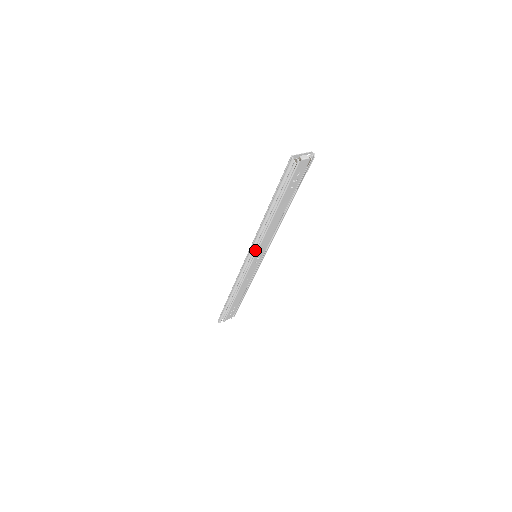
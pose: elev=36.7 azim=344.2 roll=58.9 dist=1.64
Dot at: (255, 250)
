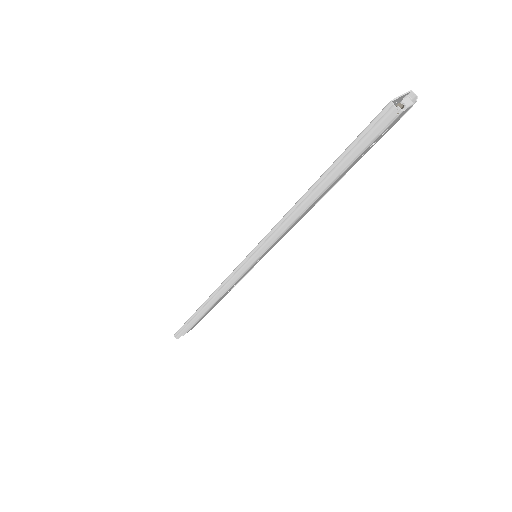
Dot at: (263, 251)
